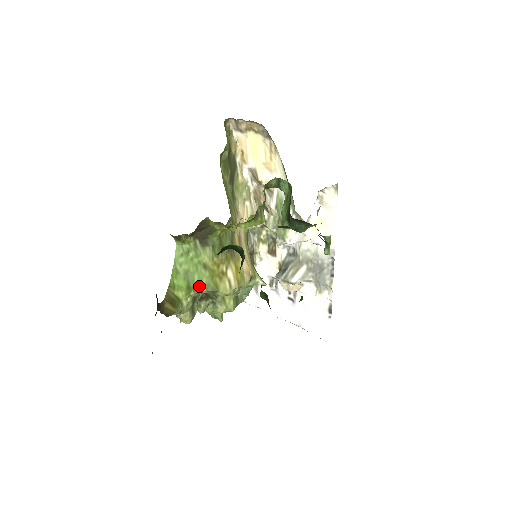
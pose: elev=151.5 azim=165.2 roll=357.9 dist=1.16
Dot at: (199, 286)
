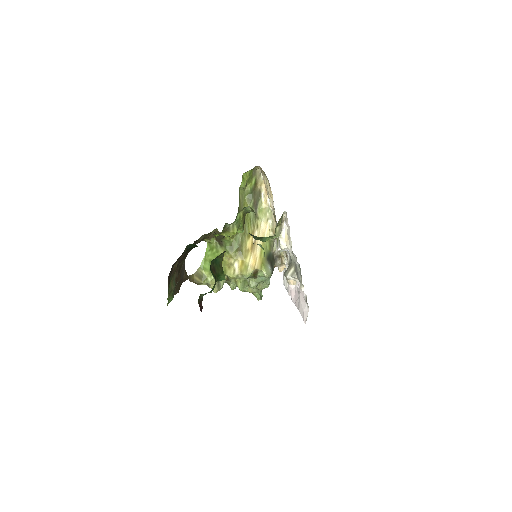
Dot at: occluded
